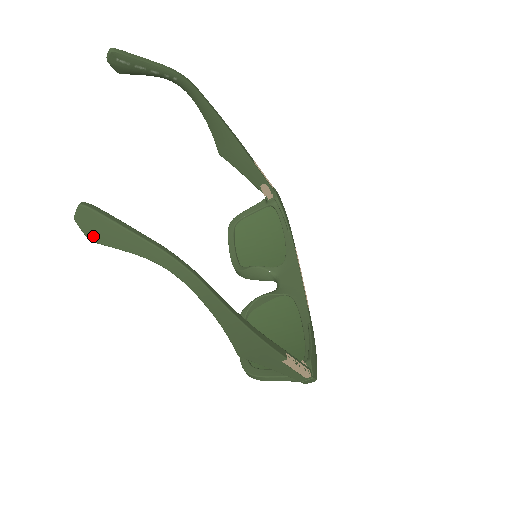
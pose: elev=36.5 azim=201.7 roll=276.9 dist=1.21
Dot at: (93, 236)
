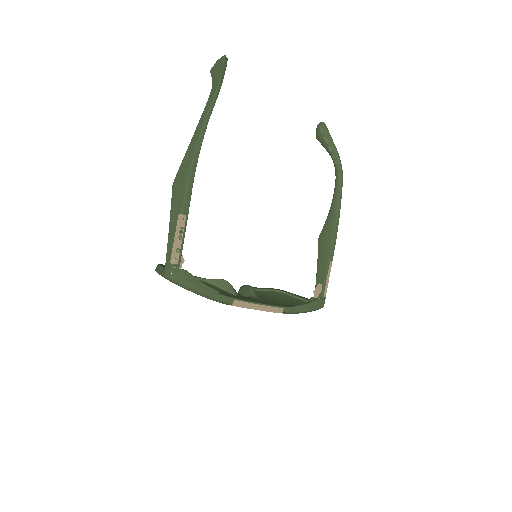
Dot at: (213, 68)
